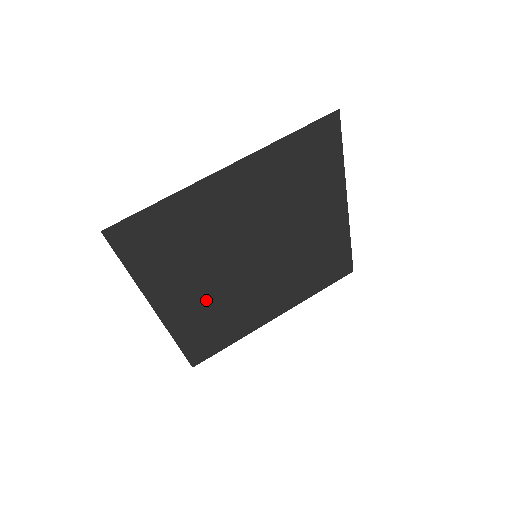
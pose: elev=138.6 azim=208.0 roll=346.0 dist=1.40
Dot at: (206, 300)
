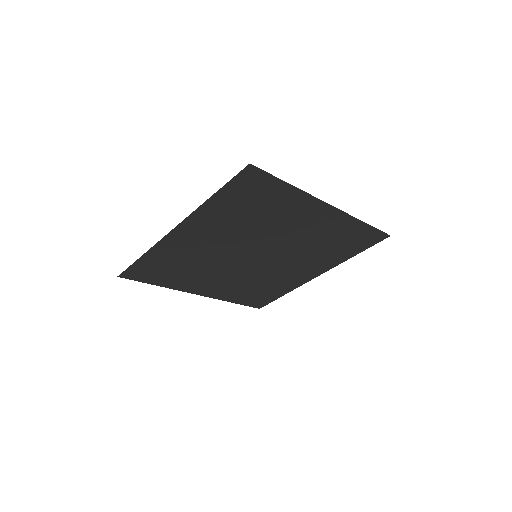
Dot at: (234, 282)
